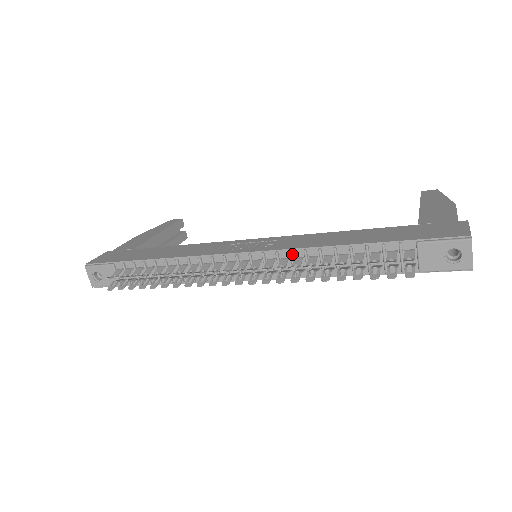
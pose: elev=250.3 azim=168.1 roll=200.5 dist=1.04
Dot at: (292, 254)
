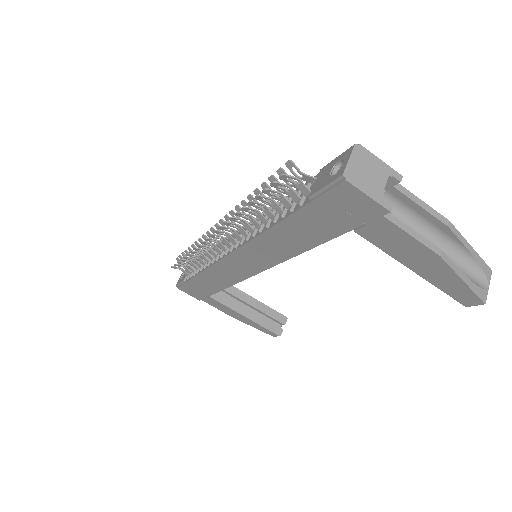
Dot at: occluded
